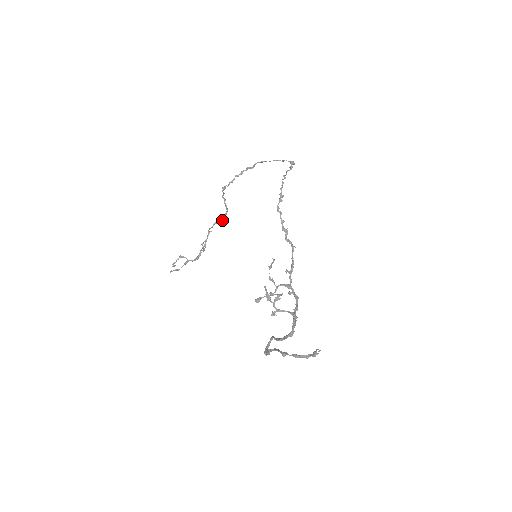
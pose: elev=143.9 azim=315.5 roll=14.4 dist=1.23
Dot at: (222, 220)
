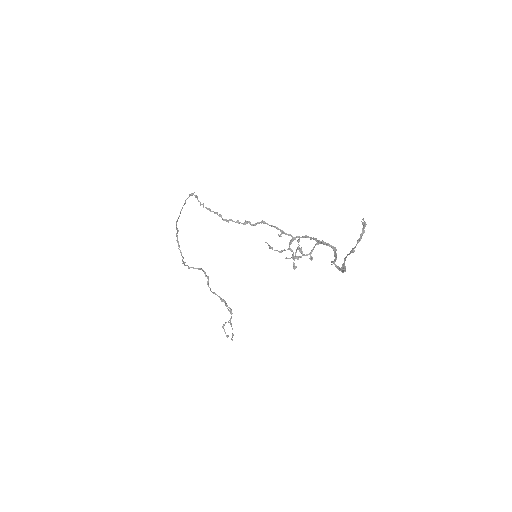
Dot at: (208, 278)
